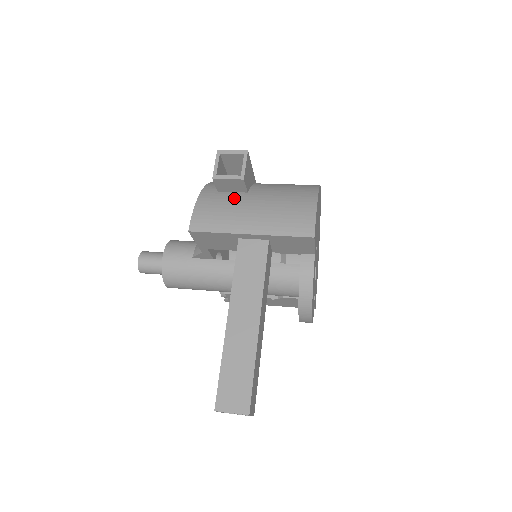
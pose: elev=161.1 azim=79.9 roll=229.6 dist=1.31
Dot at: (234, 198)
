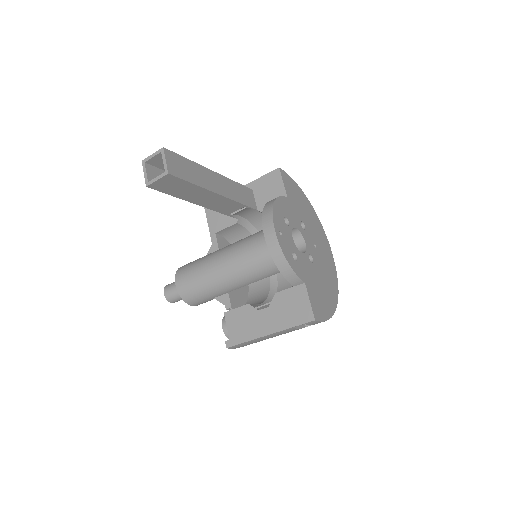
Dot at: occluded
